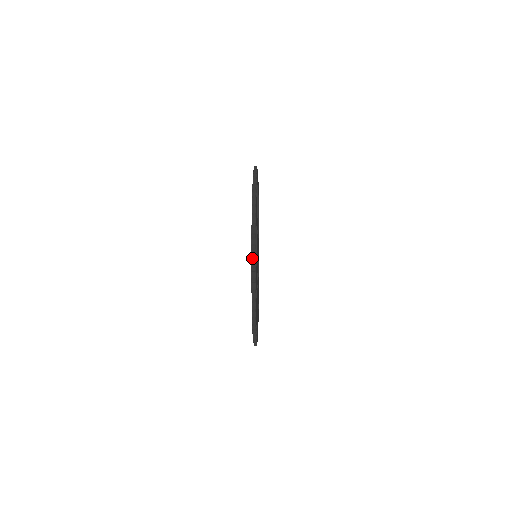
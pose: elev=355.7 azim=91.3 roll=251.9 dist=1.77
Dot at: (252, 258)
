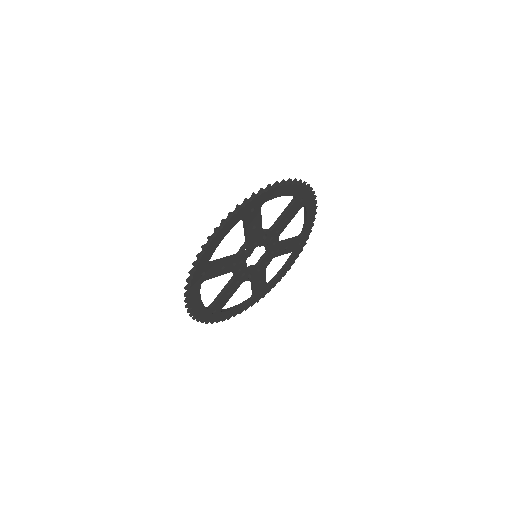
Dot at: (192, 318)
